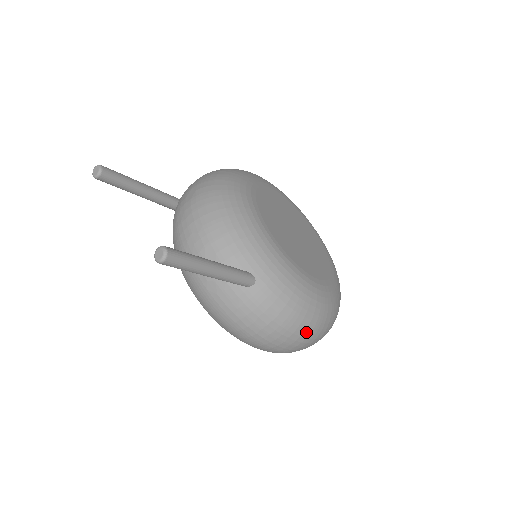
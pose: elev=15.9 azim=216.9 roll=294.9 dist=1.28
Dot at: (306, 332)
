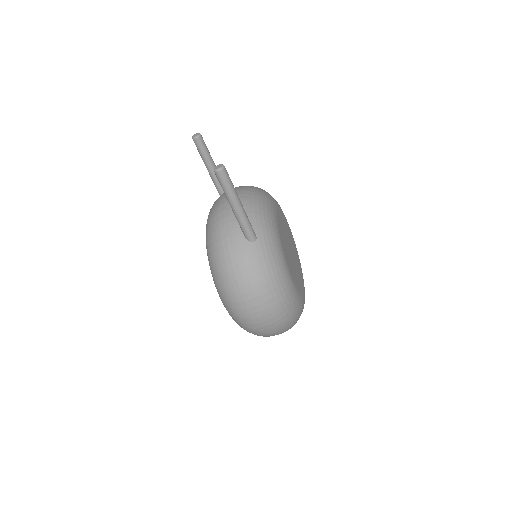
Dot at: (269, 302)
